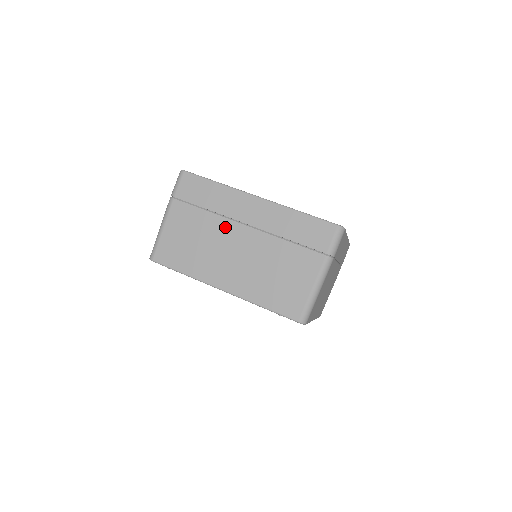
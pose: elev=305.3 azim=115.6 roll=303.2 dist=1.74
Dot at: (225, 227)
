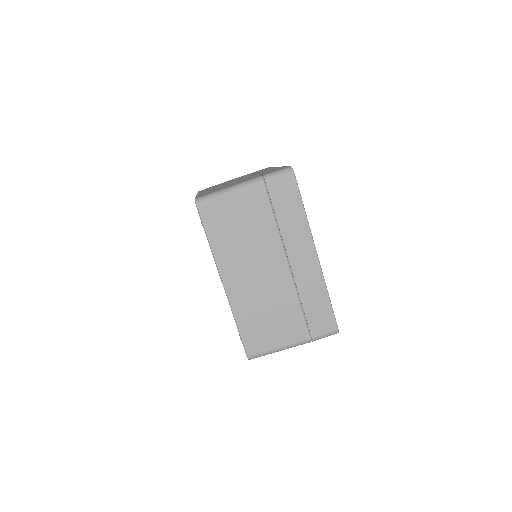
Dot at: (274, 248)
